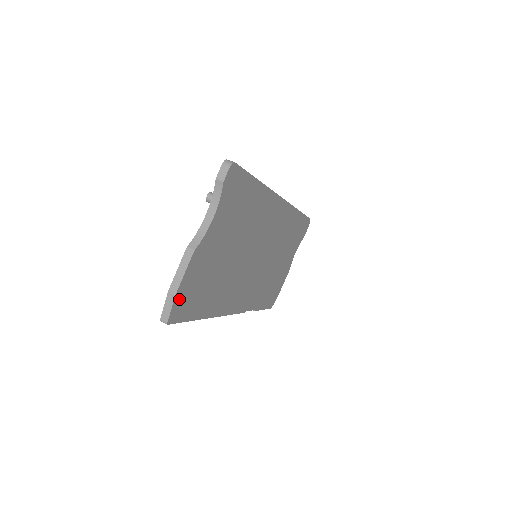
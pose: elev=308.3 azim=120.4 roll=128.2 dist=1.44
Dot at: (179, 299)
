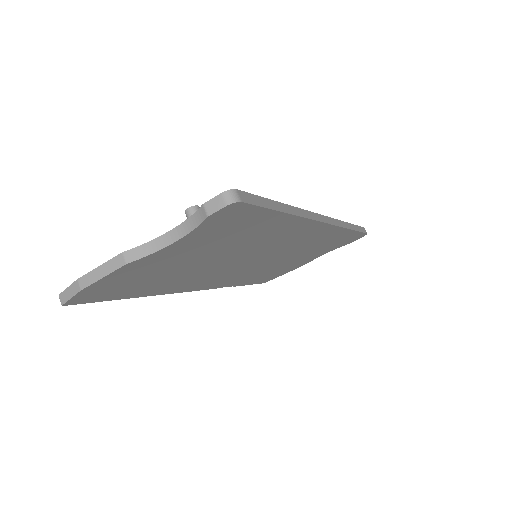
Dot at: (89, 291)
